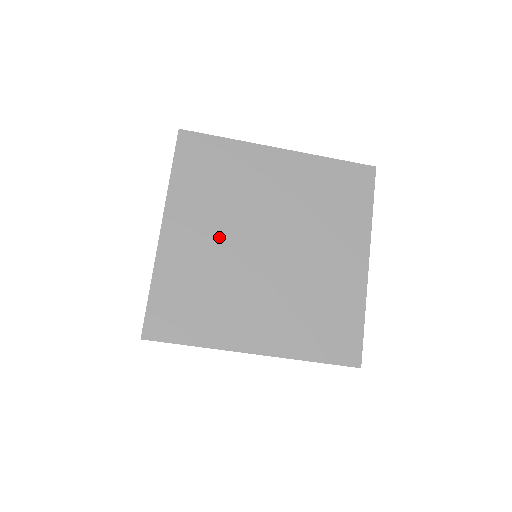
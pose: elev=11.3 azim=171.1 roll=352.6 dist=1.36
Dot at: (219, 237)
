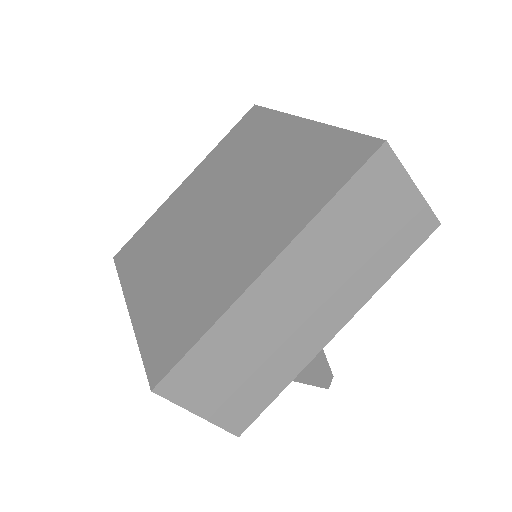
Dot at: (174, 257)
